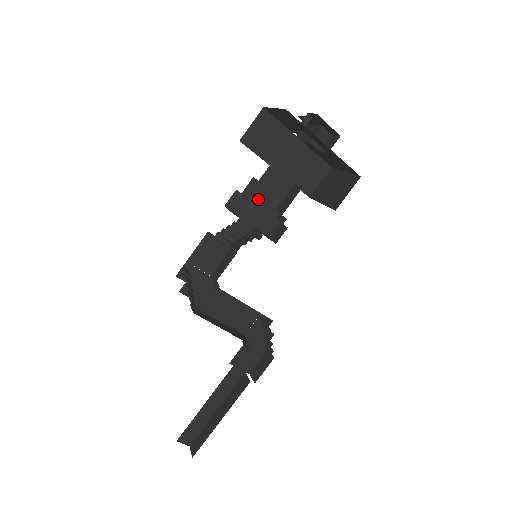
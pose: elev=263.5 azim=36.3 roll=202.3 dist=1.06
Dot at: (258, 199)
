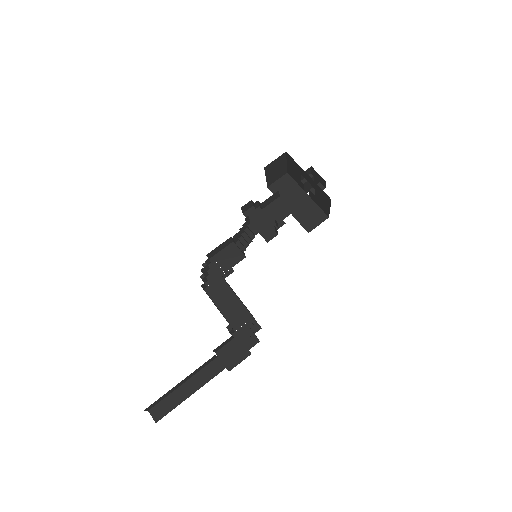
Dot at: (266, 215)
